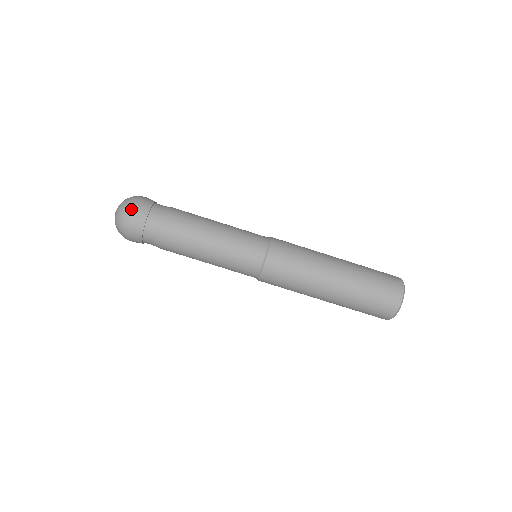
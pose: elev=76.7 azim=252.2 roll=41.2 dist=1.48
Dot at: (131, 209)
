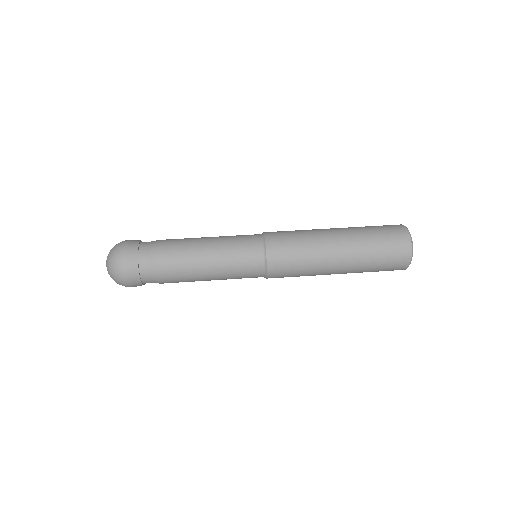
Dot at: (120, 248)
